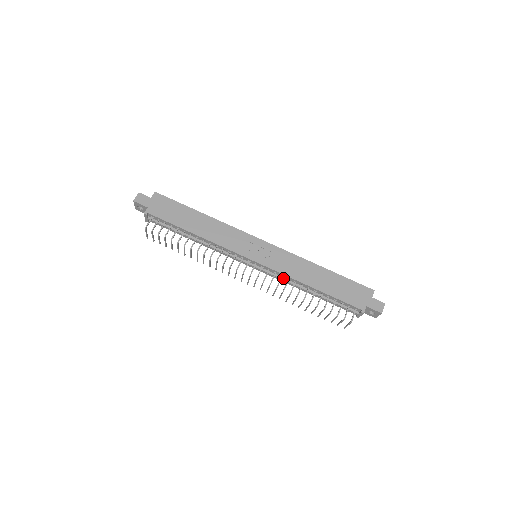
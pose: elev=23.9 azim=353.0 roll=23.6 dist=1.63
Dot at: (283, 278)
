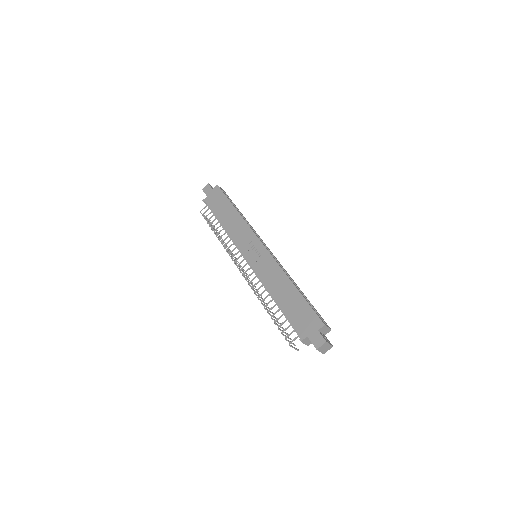
Dot at: occluded
